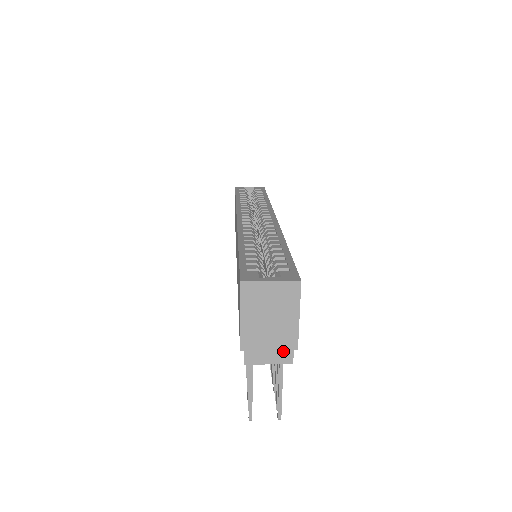
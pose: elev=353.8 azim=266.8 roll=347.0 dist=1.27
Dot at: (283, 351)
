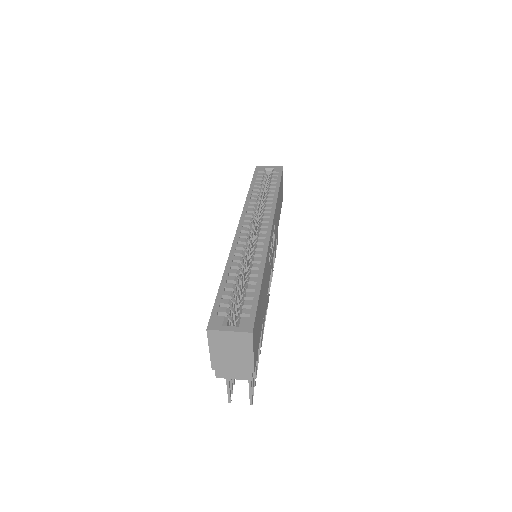
Dot at: (243, 373)
